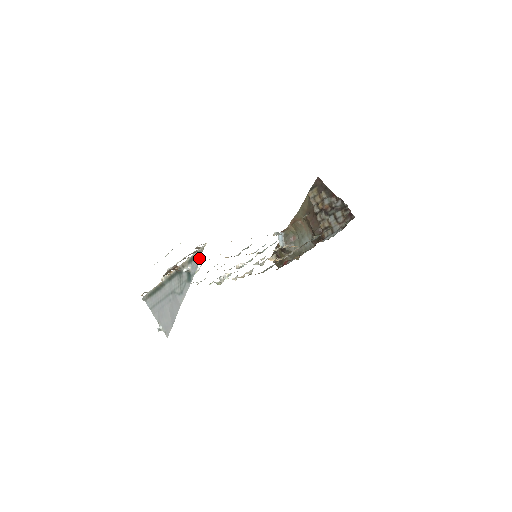
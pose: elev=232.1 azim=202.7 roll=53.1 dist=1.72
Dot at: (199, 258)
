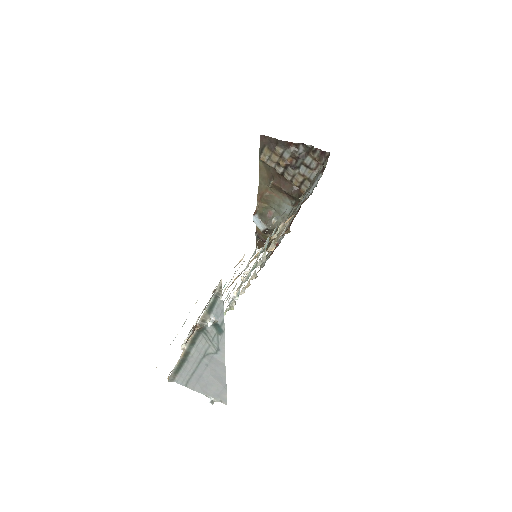
Dot at: (220, 301)
